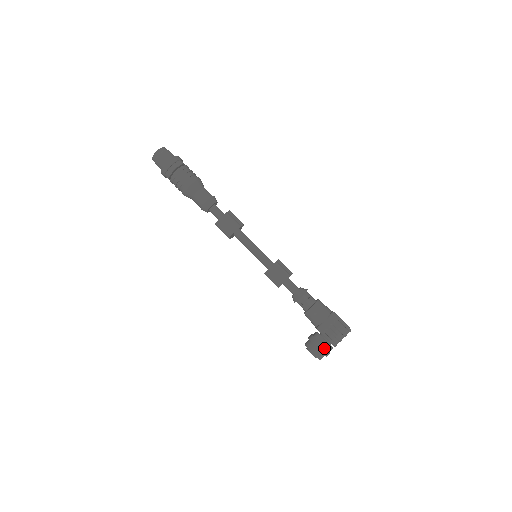
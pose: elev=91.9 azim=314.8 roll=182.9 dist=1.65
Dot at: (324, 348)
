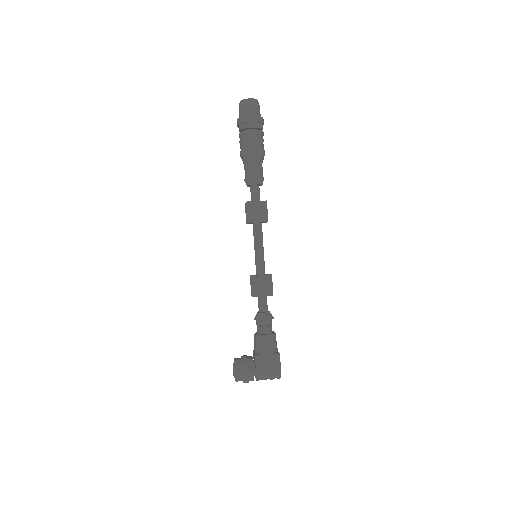
Dot at: (248, 376)
